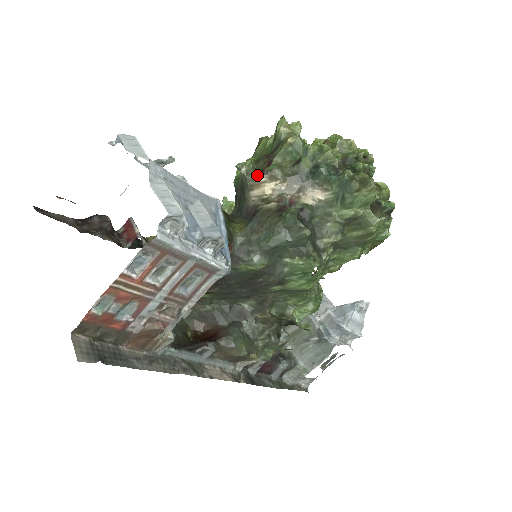
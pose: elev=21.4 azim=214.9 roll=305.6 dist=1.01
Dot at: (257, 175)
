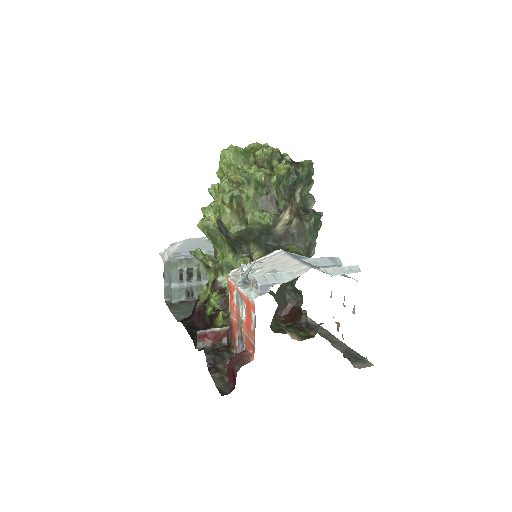
Dot at: (279, 216)
